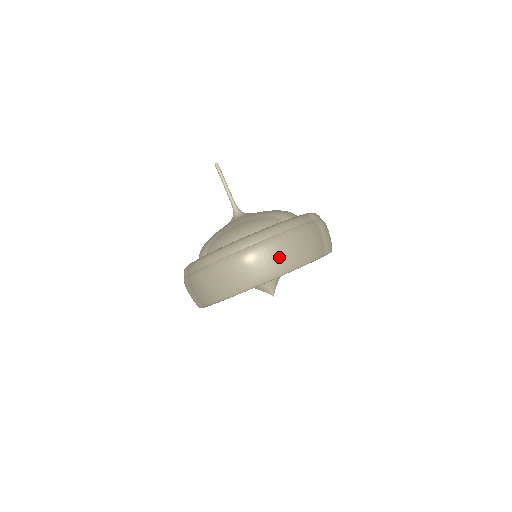
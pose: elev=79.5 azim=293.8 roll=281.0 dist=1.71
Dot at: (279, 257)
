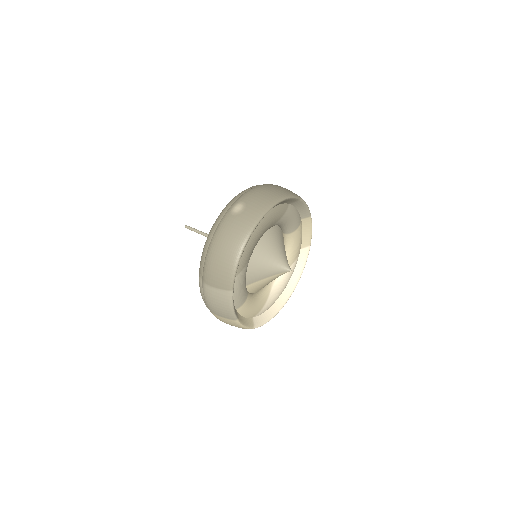
Dot at: (260, 197)
